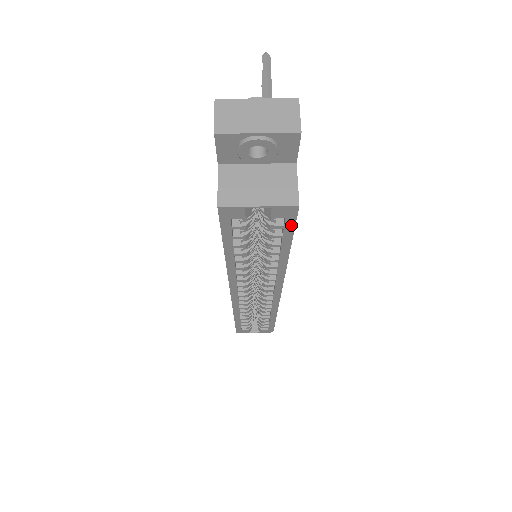
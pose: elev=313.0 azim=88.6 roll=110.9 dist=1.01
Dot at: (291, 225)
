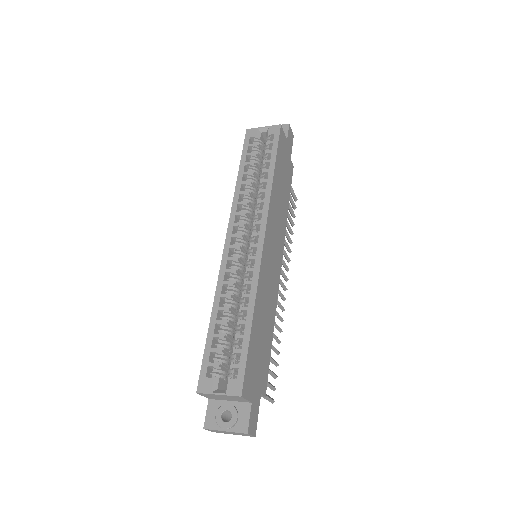
Dot at: (277, 140)
